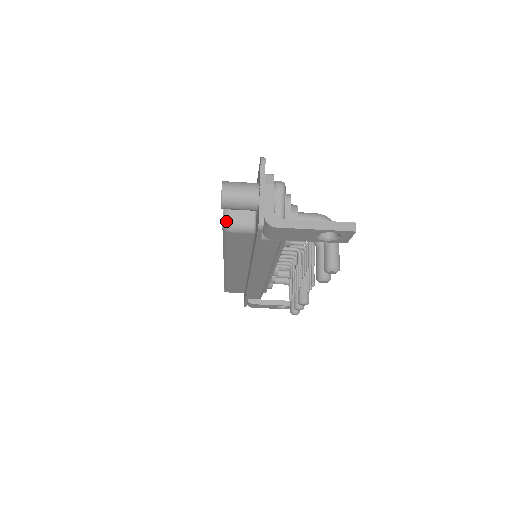
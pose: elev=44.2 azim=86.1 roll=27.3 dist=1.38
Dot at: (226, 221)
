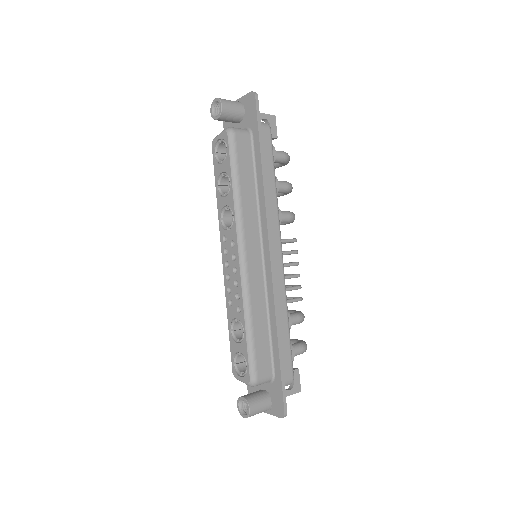
Dot at: occluded
